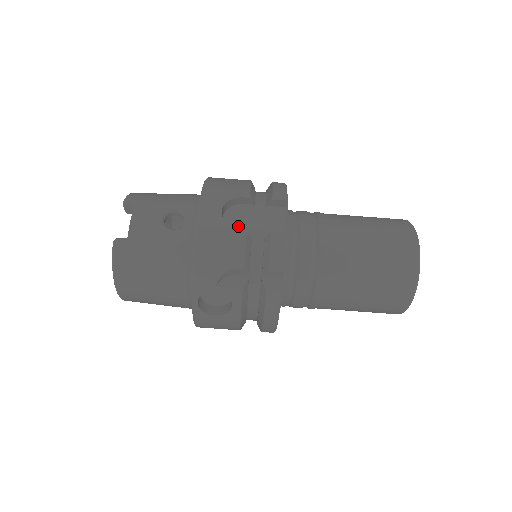
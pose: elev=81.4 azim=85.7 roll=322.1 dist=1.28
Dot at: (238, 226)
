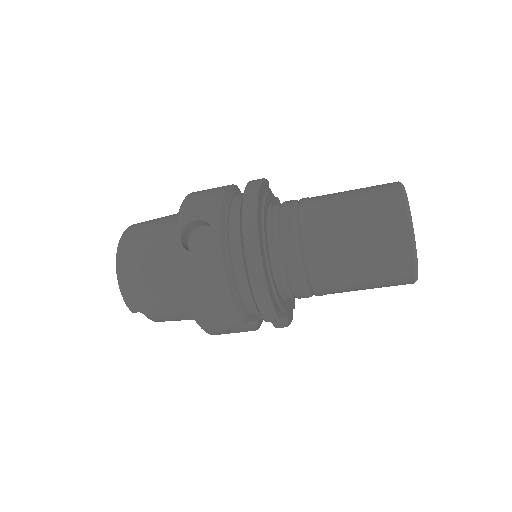
Dot at: occluded
